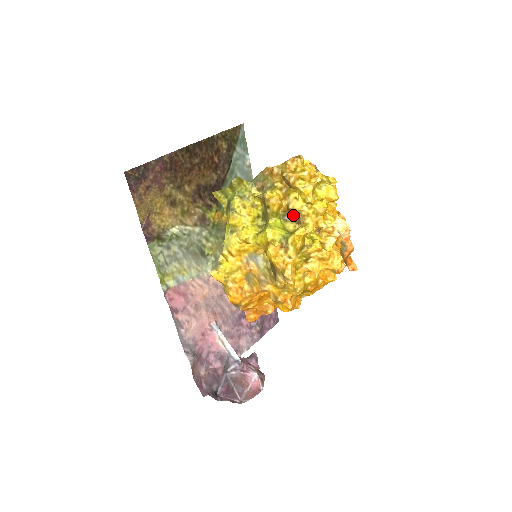
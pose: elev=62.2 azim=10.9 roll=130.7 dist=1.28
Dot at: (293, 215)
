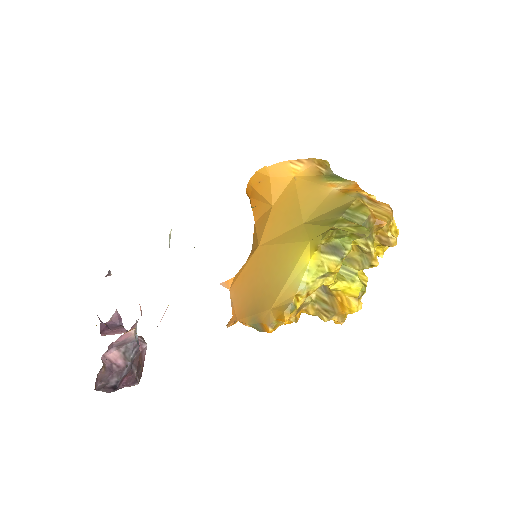
Dot at: occluded
